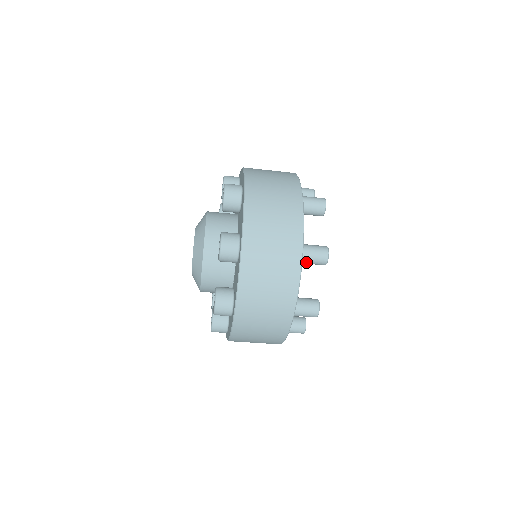
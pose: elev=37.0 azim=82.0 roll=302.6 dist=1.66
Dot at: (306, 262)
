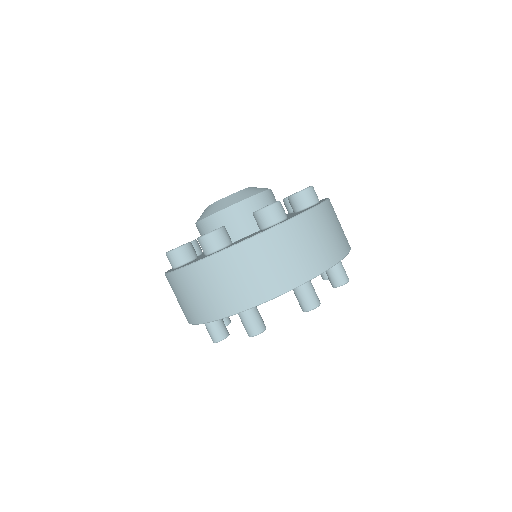
Dot at: occluded
